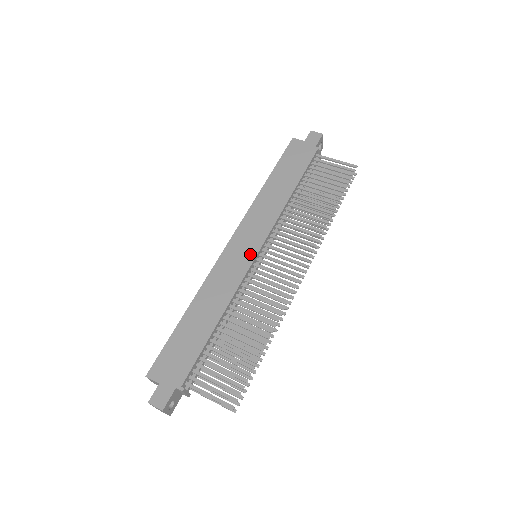
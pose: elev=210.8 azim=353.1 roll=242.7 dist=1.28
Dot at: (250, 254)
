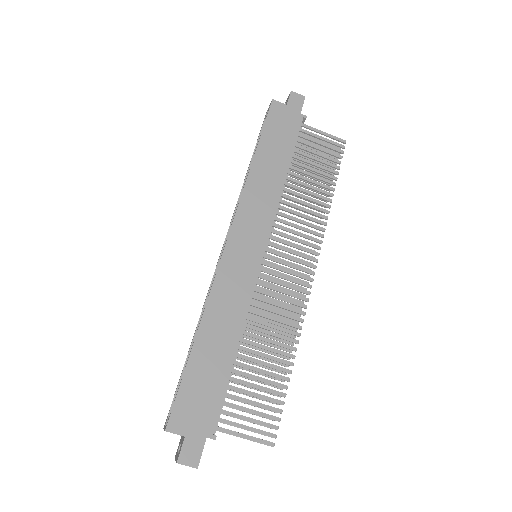
Dot at: (255, 257)
